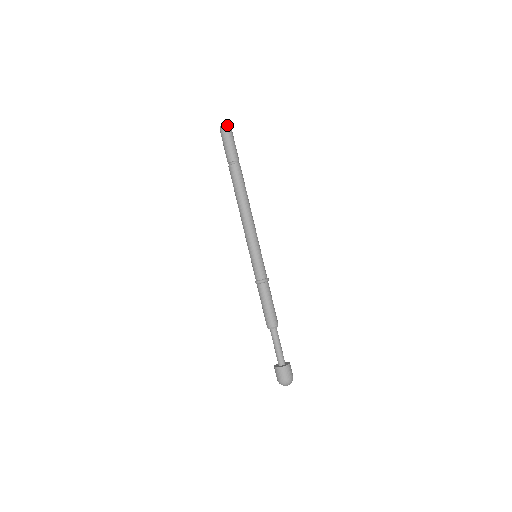
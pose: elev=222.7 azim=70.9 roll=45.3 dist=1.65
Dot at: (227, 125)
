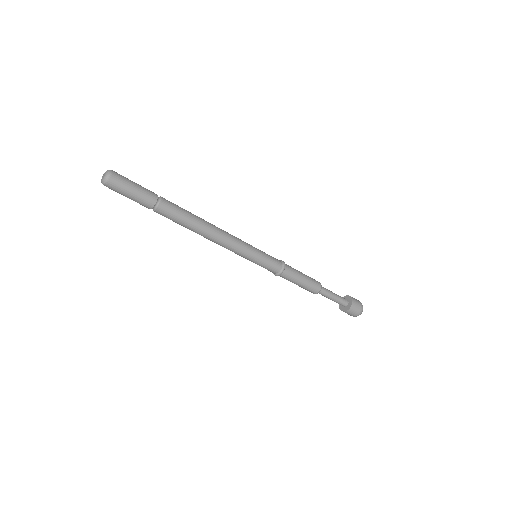
Dot at: (105, 183)
